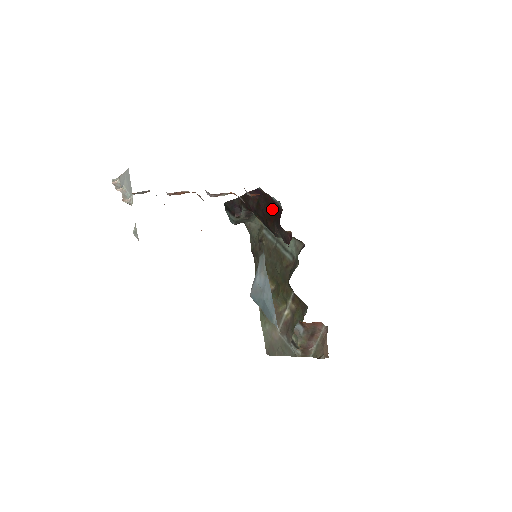
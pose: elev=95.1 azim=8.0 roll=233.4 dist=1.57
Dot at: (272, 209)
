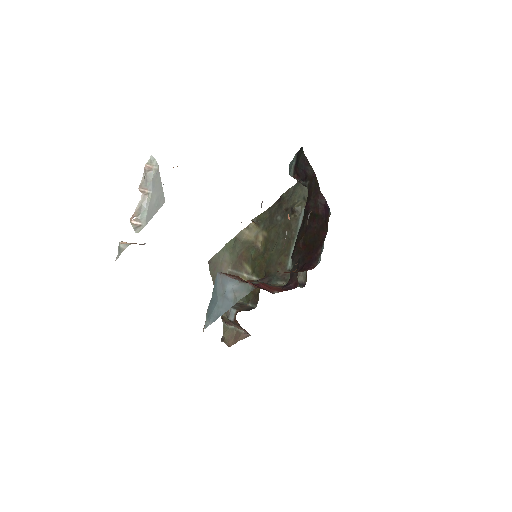
Dot at: (314, 243)
